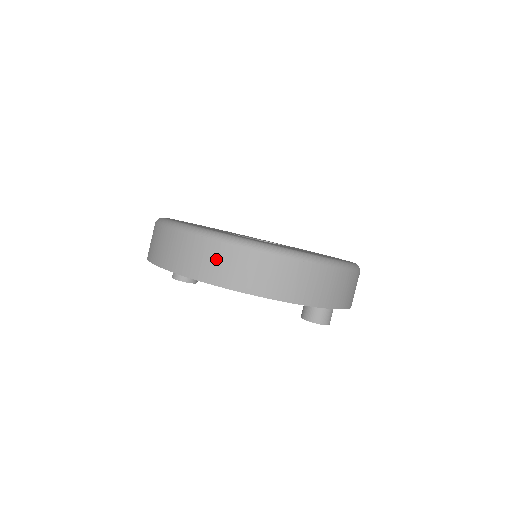
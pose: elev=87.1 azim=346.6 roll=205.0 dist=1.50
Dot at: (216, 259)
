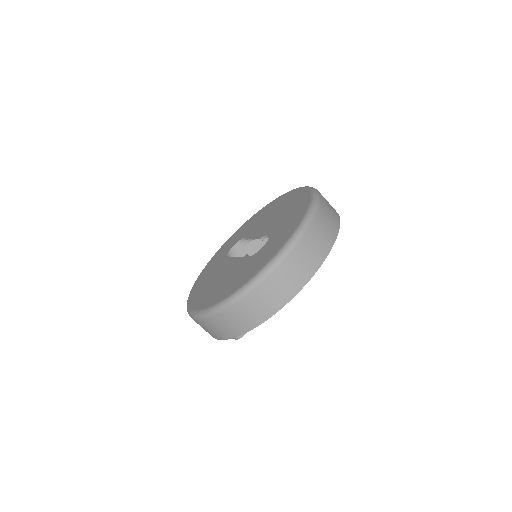
Dot at: (311, 247)
